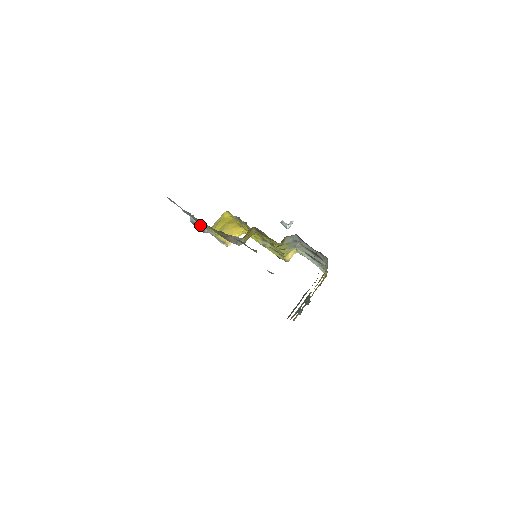
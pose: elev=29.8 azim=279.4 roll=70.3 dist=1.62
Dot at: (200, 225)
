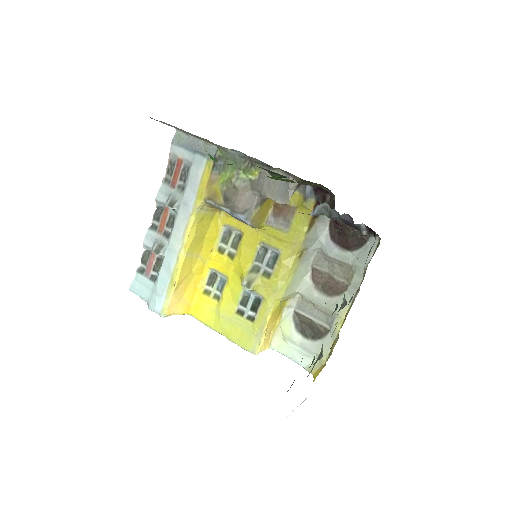
Dot at: (158, 240)
